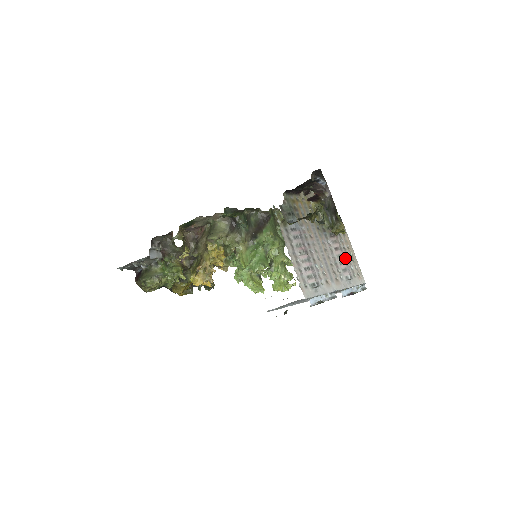
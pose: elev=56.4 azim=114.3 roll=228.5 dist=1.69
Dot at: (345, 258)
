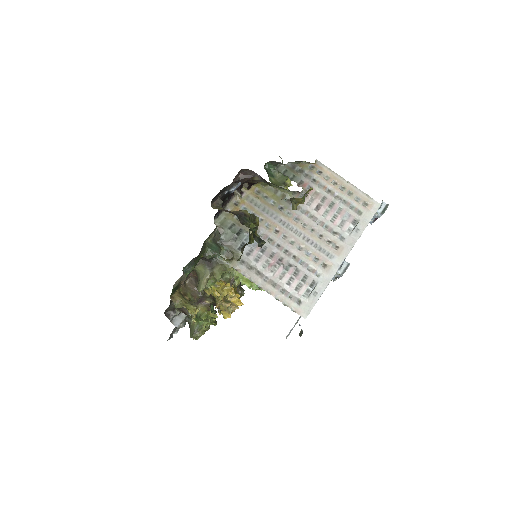
Dot at: (336, 205)
